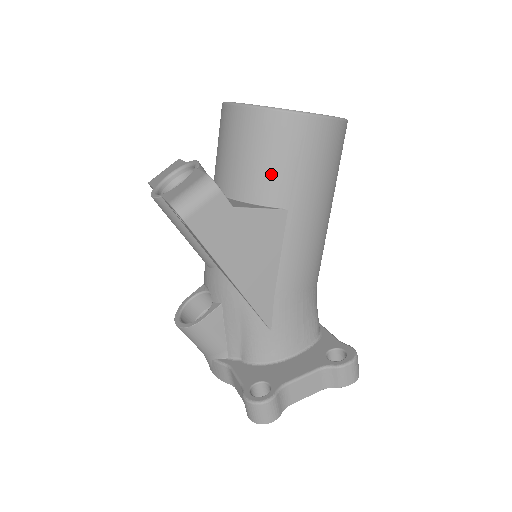
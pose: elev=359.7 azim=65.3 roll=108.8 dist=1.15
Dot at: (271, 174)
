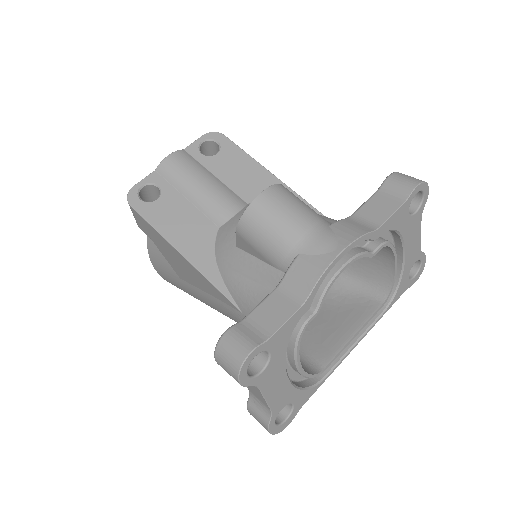
Dot at: occluded
